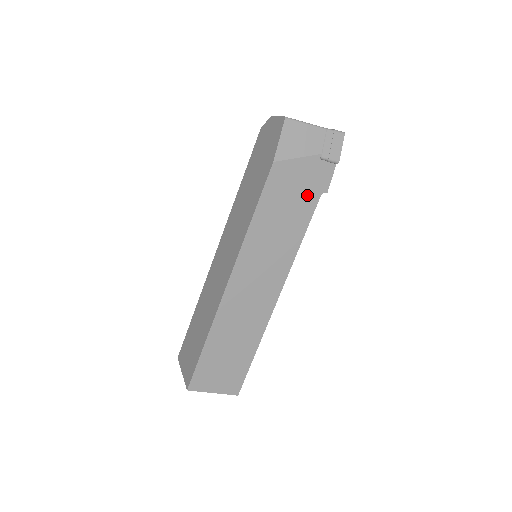
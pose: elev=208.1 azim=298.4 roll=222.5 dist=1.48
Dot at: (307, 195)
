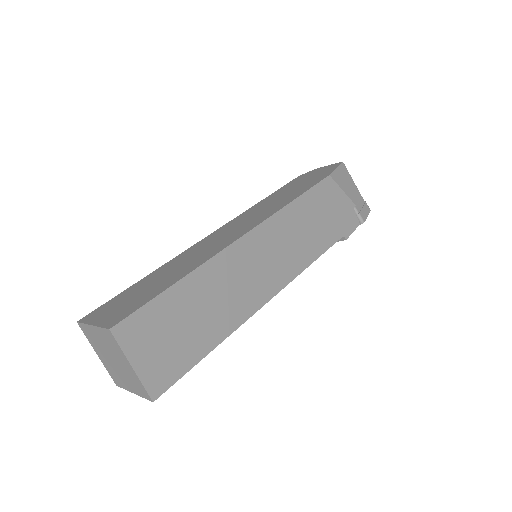
Dot at: (335, 226)
